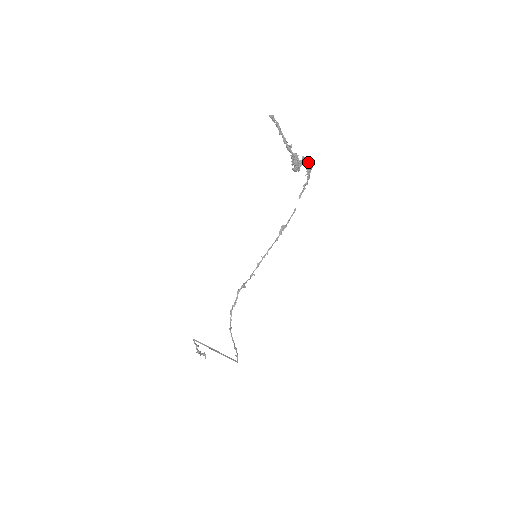
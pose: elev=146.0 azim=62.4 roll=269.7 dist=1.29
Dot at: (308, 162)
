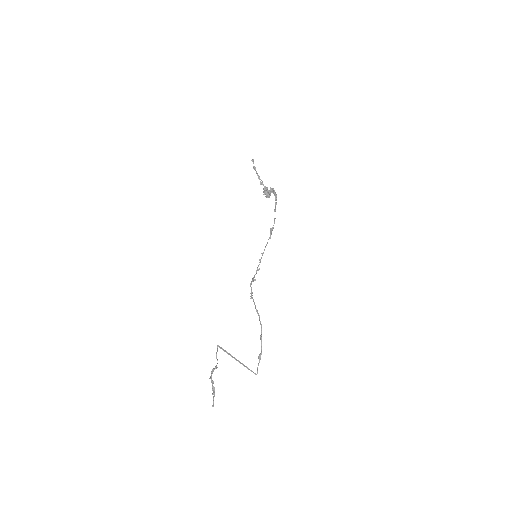
Dot at: (274, 191)
